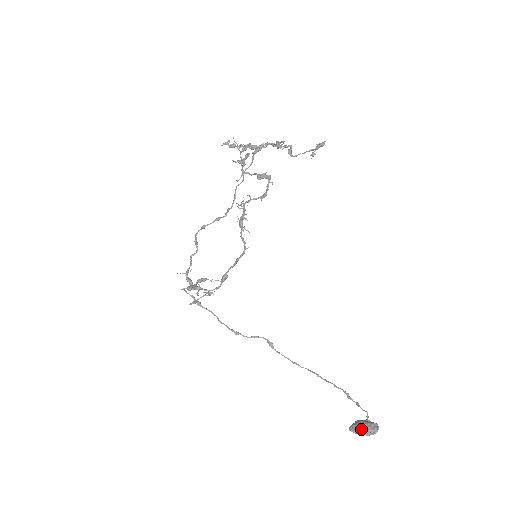
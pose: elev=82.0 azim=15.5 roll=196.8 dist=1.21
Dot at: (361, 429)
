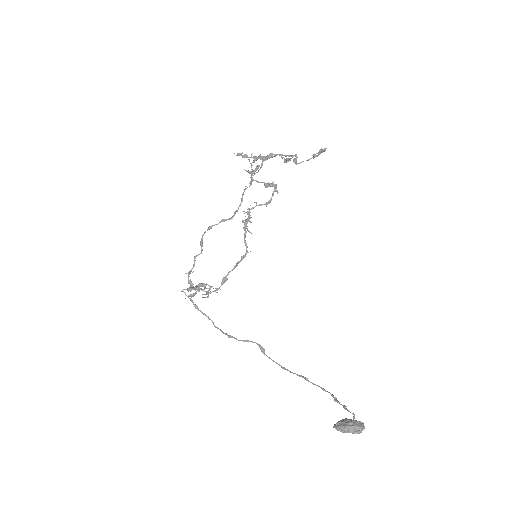
Dot at: (345, 425)
